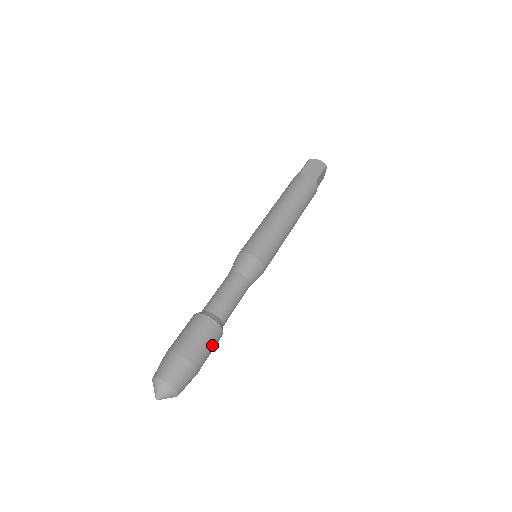
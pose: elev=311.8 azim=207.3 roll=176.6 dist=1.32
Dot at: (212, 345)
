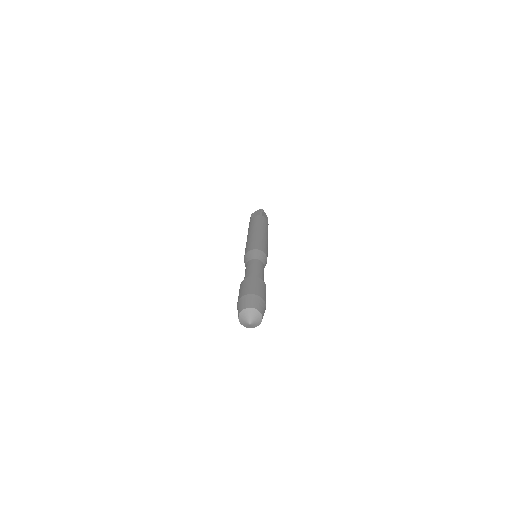
Dot at: occluded
